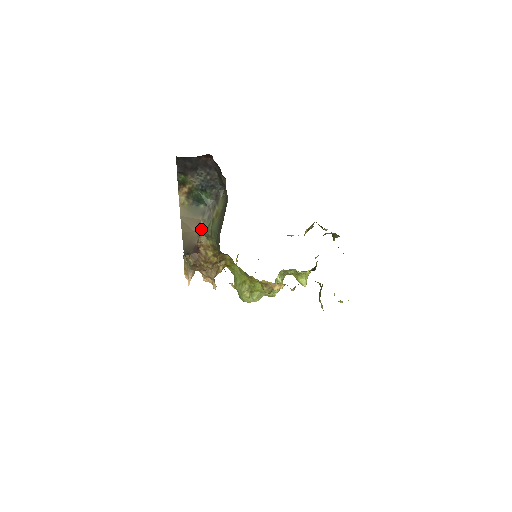
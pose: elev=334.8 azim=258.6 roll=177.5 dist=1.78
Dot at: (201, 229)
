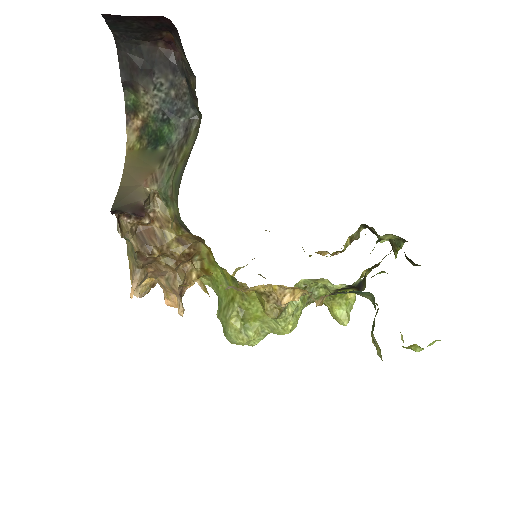
Dot at: (155, 185)
